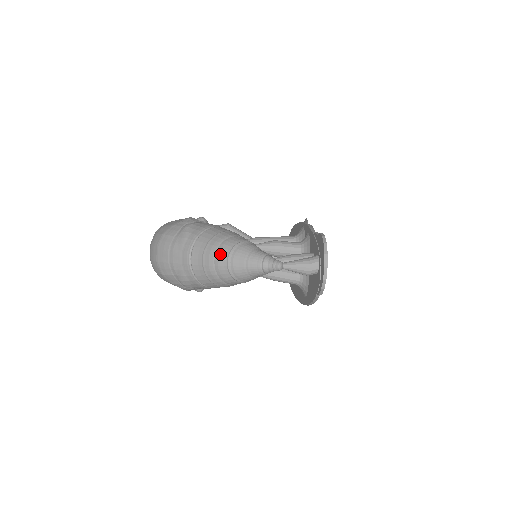
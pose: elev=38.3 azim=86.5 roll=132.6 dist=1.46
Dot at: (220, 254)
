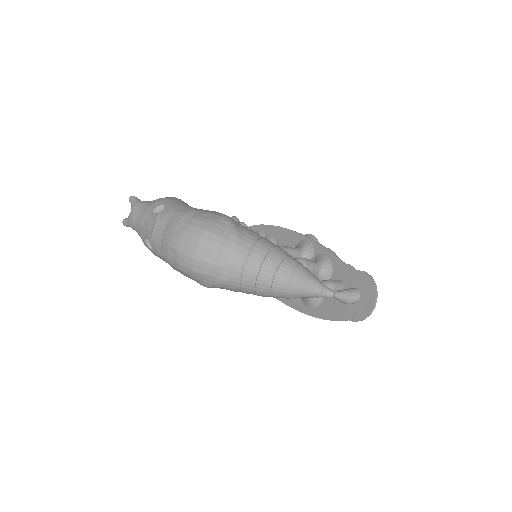
Dot at: (282, 273)
